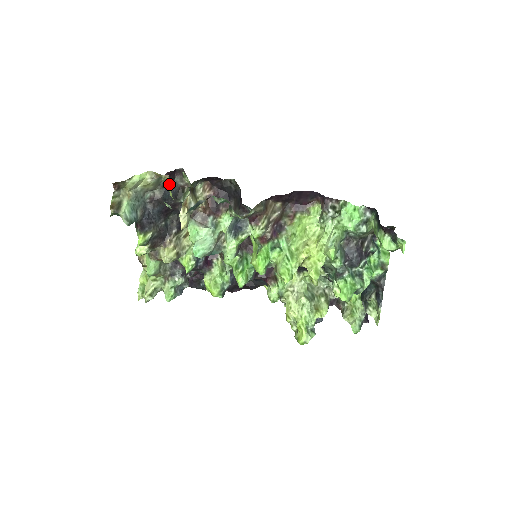
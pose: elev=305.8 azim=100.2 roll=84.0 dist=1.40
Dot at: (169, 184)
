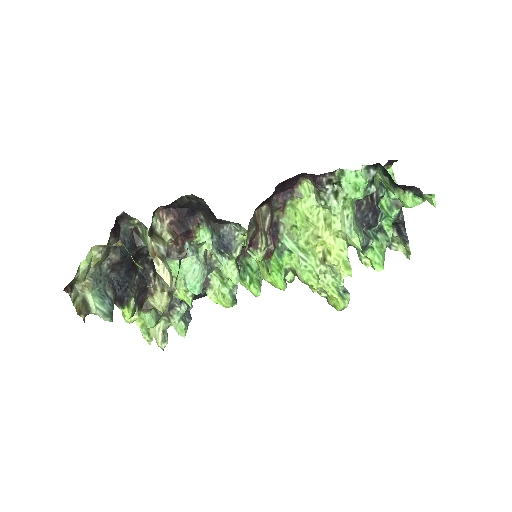
Dot at: occluded
